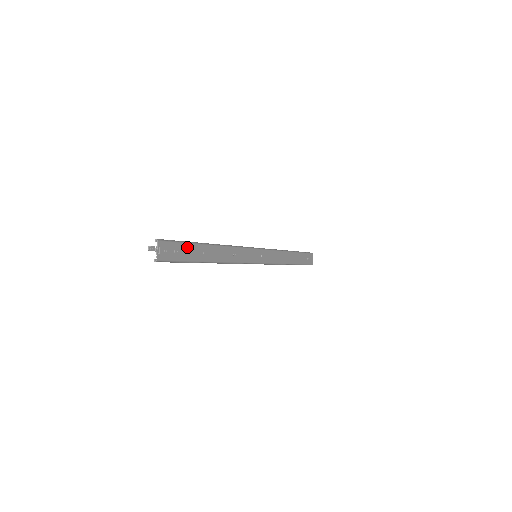
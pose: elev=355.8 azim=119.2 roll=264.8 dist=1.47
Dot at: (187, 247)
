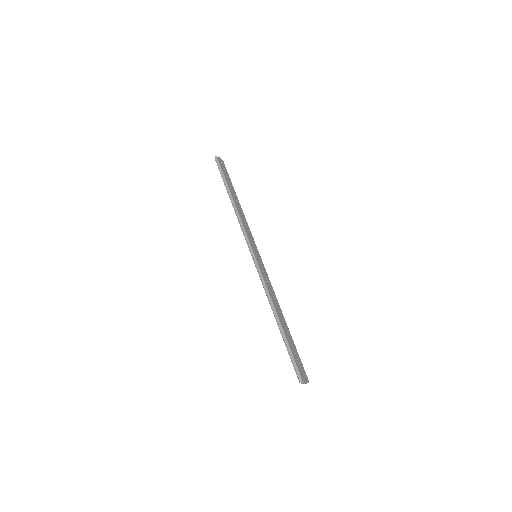
Dot at: (229, 180)
